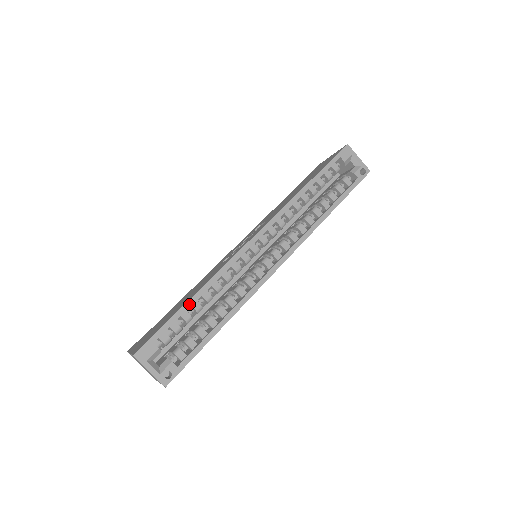
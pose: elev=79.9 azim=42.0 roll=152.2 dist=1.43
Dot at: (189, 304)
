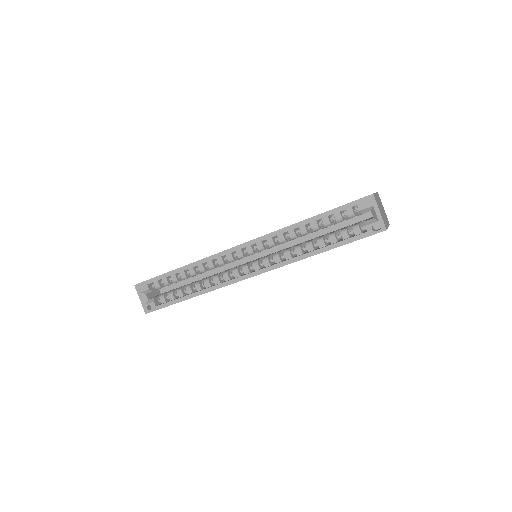
Dot at: (176, 271)
